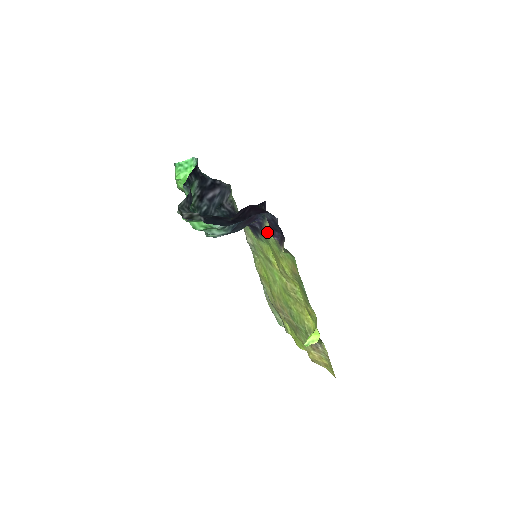
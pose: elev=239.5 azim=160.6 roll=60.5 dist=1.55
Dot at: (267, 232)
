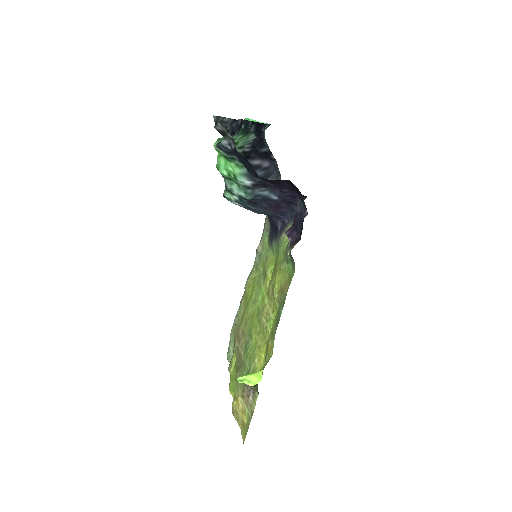
Dot at: (285, 236)
